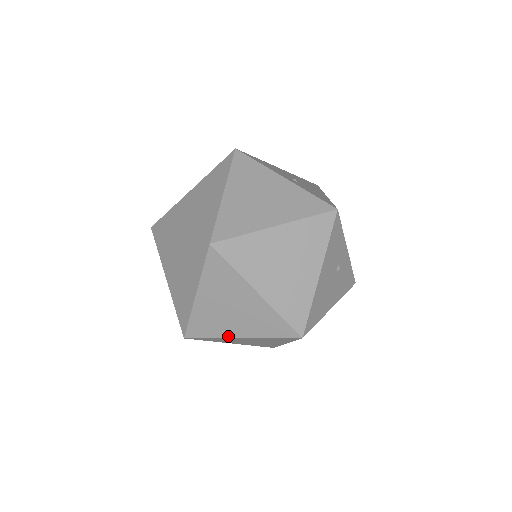
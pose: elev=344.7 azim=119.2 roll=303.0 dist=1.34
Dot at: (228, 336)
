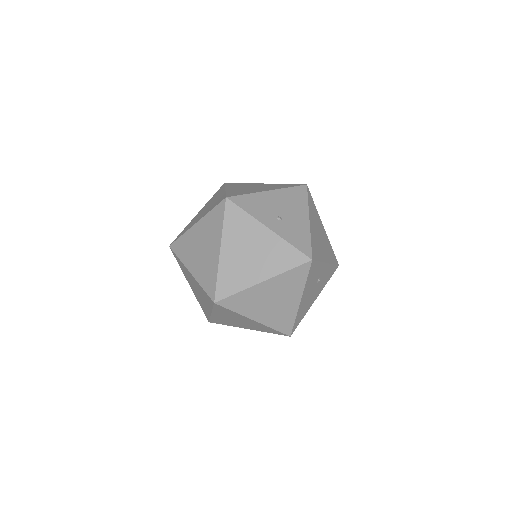
Dot at: (239, 327)
